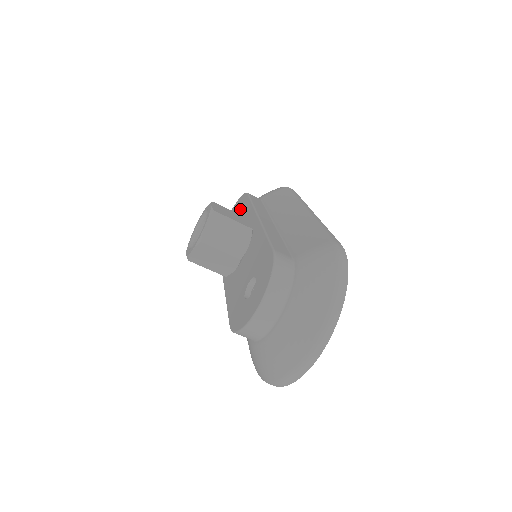
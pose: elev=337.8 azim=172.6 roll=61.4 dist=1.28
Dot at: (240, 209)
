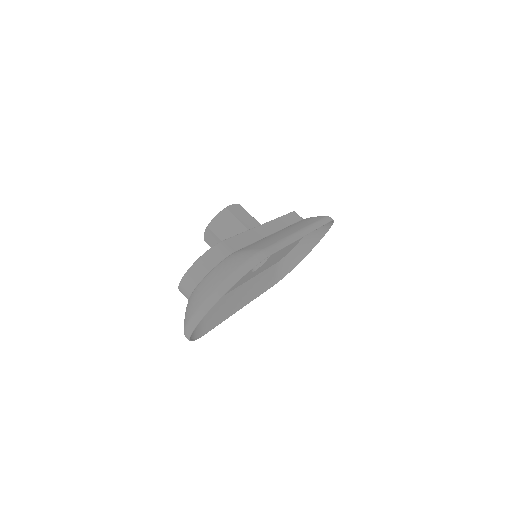
Dot at: occluded
